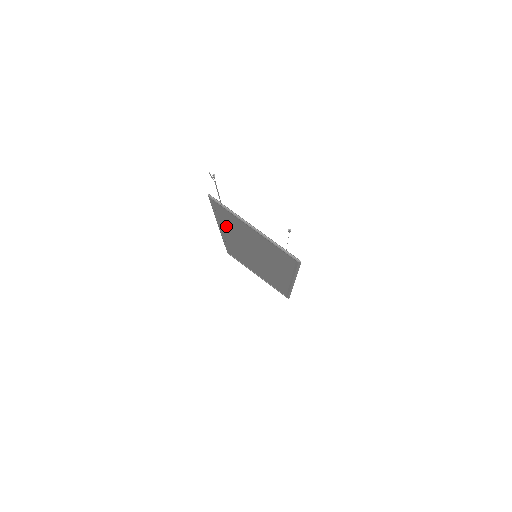
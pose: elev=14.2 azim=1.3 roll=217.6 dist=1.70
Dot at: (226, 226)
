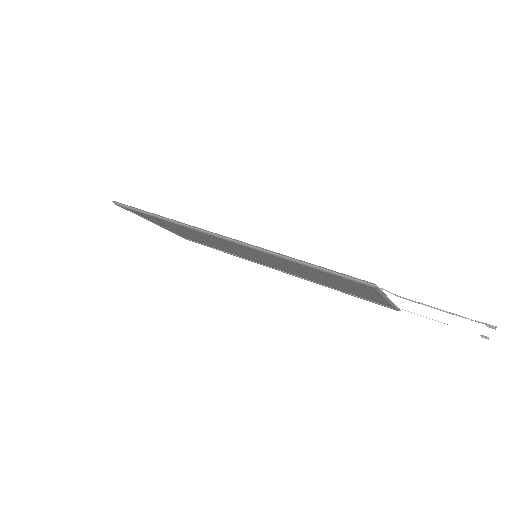
Dot at: (279, 258)
